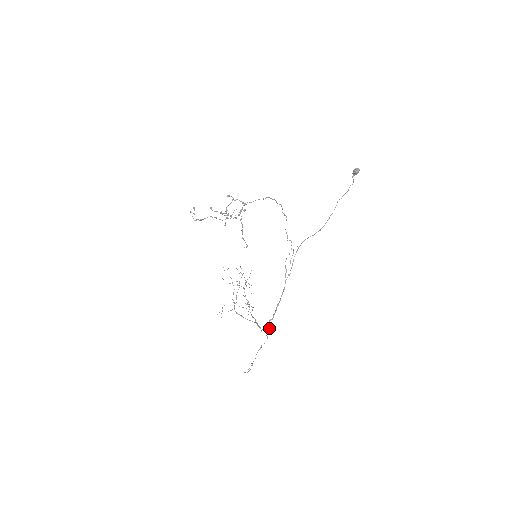
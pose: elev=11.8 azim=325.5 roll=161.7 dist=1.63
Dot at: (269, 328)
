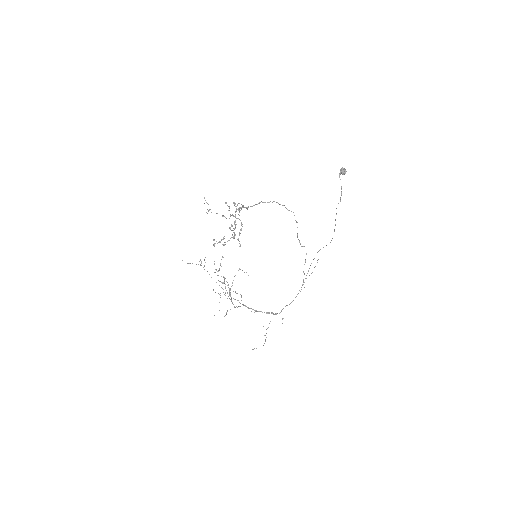
Dot at: occluded
